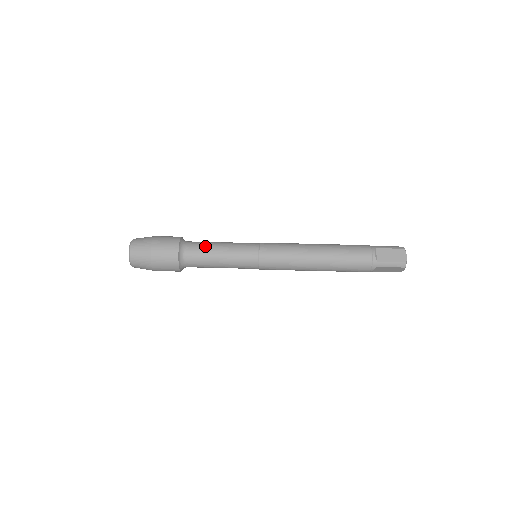
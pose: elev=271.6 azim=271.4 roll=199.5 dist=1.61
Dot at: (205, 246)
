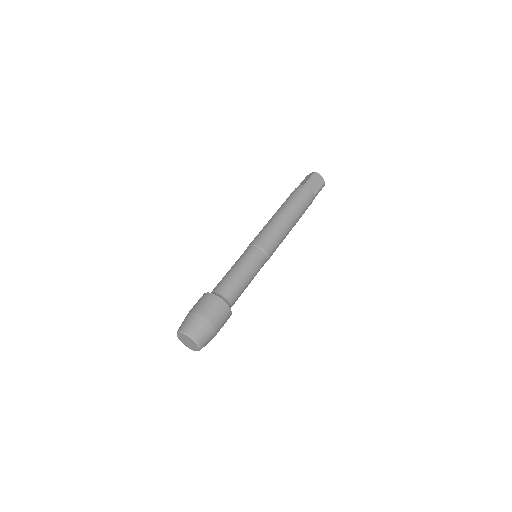
Dot at: (221, 280)
